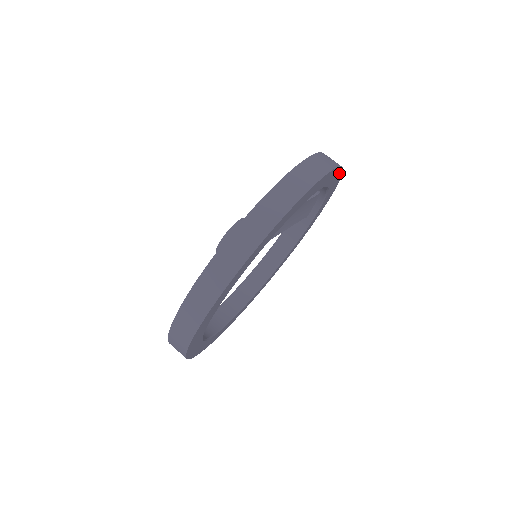
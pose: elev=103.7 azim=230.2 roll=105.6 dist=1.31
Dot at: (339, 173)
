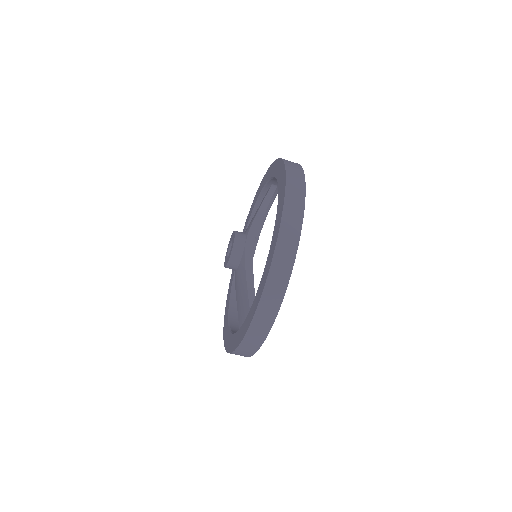
Dot at: occluded
